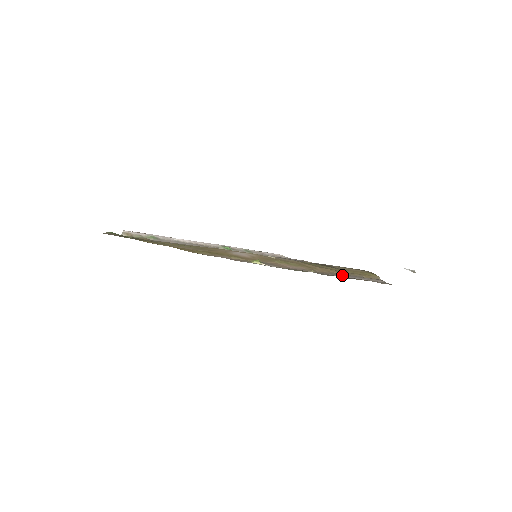
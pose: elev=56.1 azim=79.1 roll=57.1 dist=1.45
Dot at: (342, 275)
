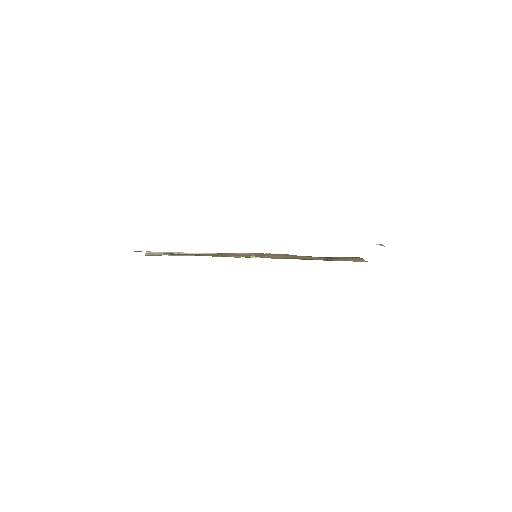
Dot at: (328, 260)
